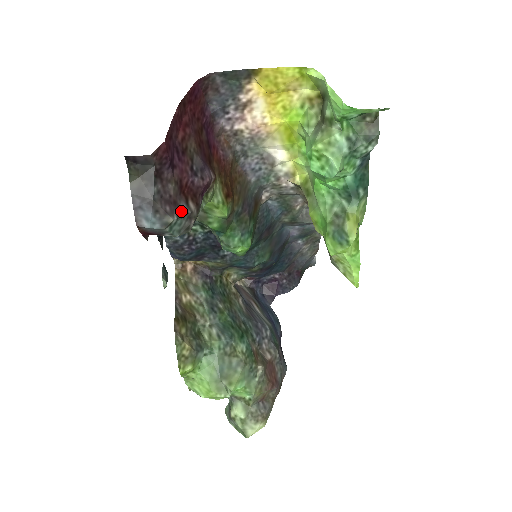
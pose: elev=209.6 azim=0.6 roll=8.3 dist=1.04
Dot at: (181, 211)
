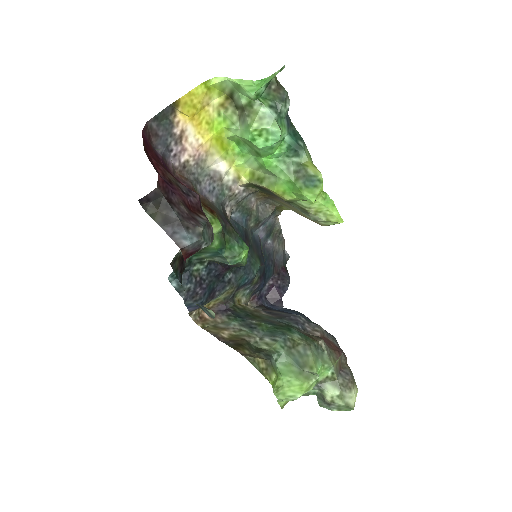
Dot at: (201, 222)
